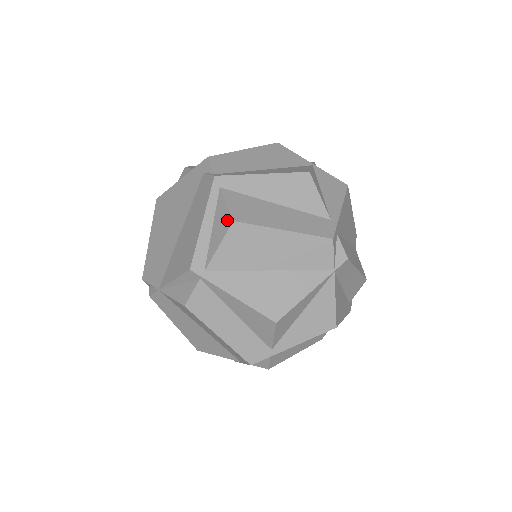
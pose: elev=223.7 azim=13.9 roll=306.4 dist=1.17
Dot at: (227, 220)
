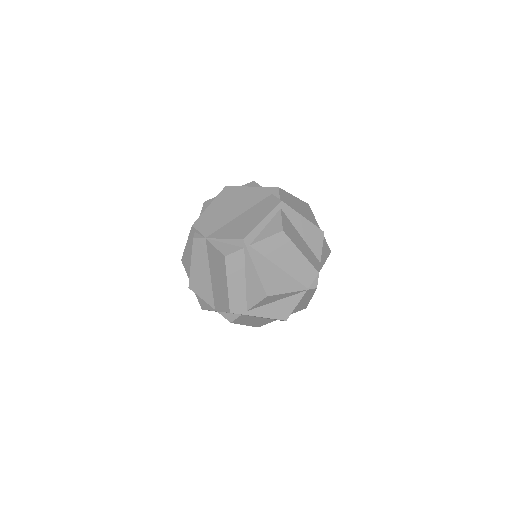
Dot at: (279, 228)
